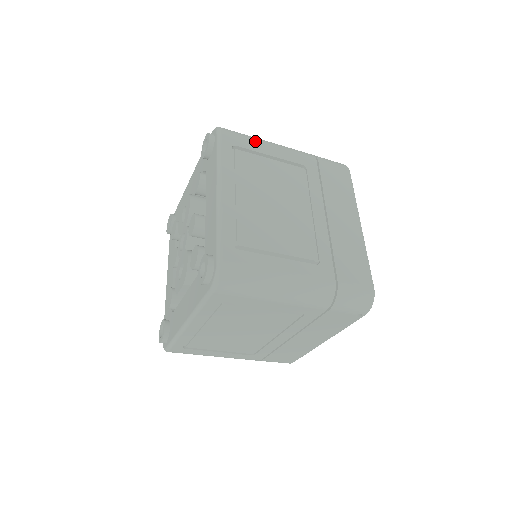
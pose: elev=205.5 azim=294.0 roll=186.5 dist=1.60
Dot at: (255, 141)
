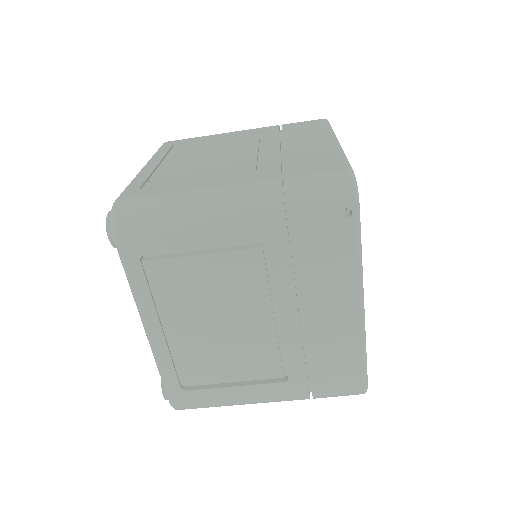
Dot at: (203, 136)
